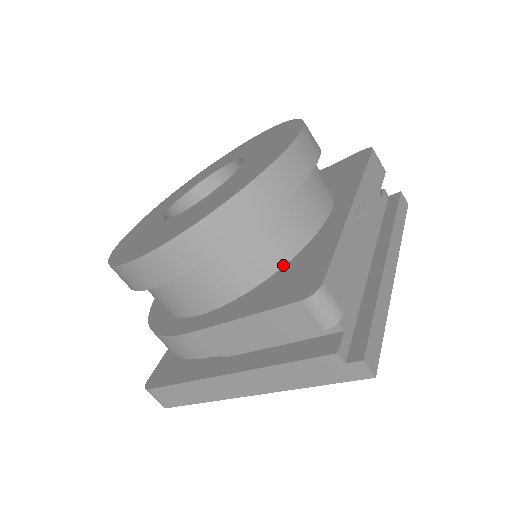
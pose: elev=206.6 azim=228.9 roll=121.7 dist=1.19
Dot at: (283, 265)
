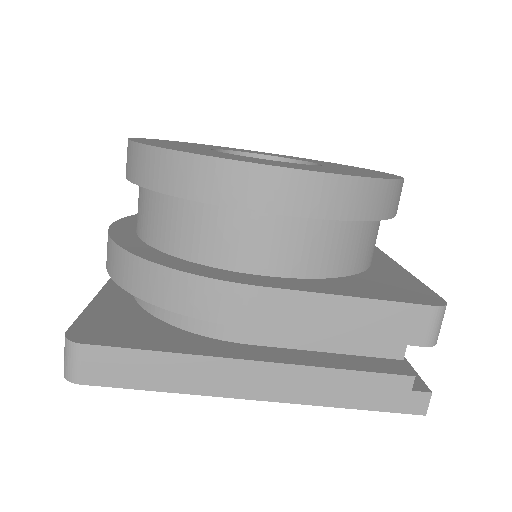
Dot at: (358, 272)
